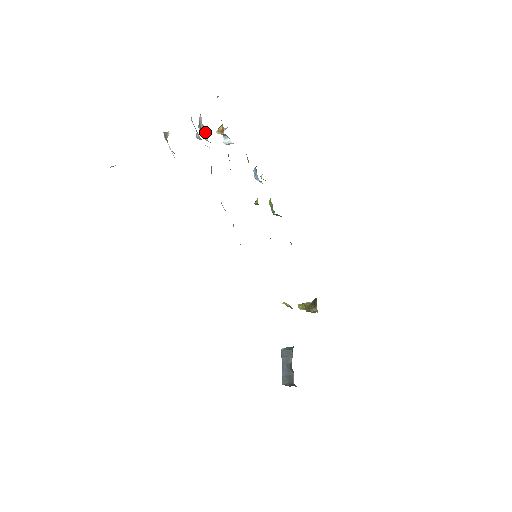
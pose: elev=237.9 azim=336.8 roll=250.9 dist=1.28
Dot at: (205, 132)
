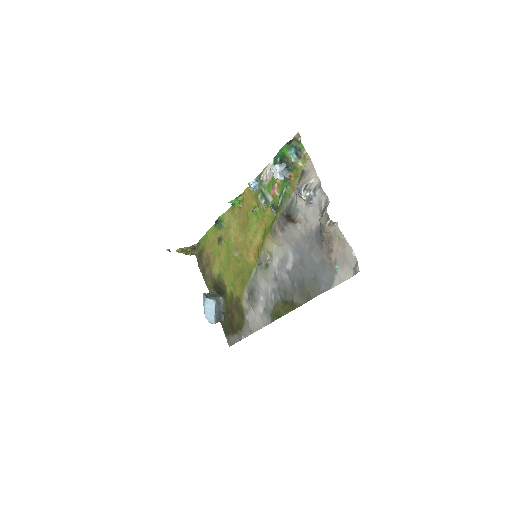
Dot at: (307, 193)
